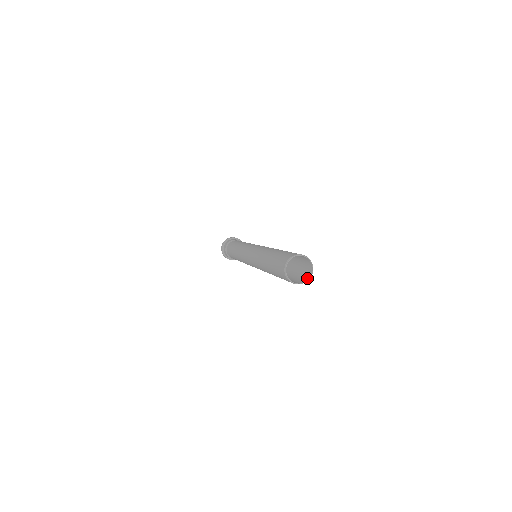
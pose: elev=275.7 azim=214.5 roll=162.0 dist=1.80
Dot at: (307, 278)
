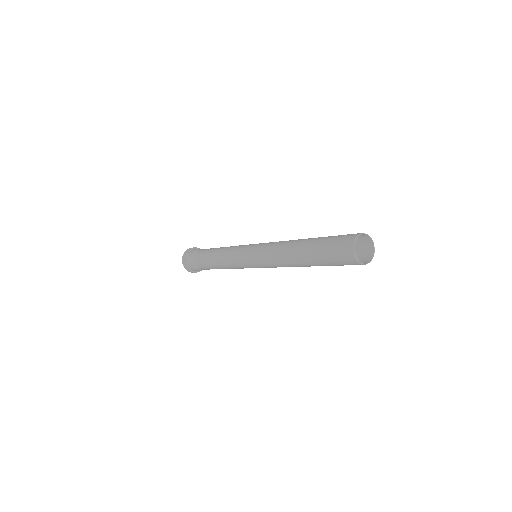
Dot at: (370, 246)
